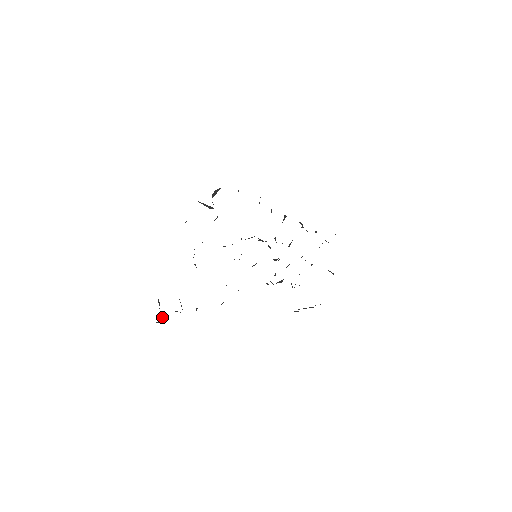
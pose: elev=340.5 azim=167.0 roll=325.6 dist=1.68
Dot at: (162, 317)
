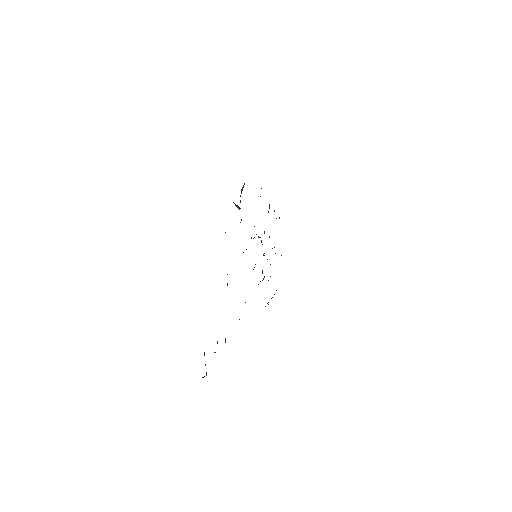
Dot at: occluded
